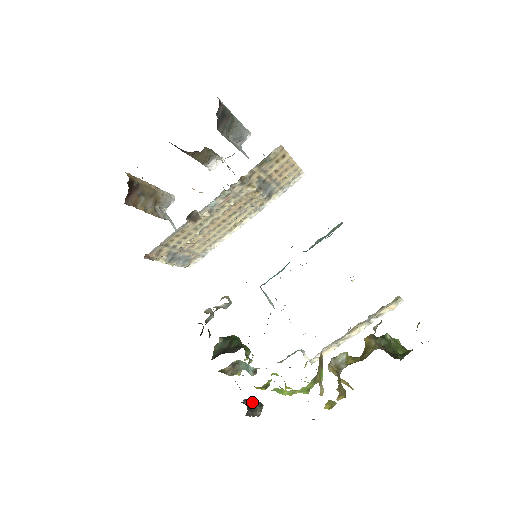
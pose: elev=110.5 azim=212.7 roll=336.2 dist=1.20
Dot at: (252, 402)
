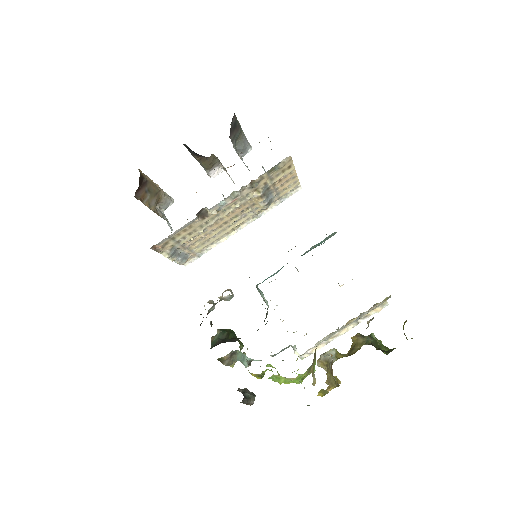
Dot at: (246, 391)
